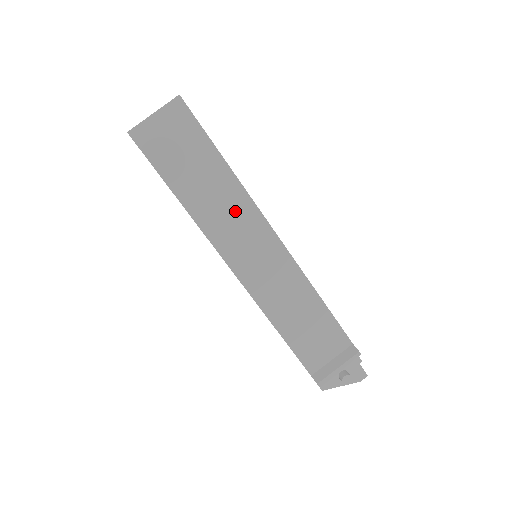
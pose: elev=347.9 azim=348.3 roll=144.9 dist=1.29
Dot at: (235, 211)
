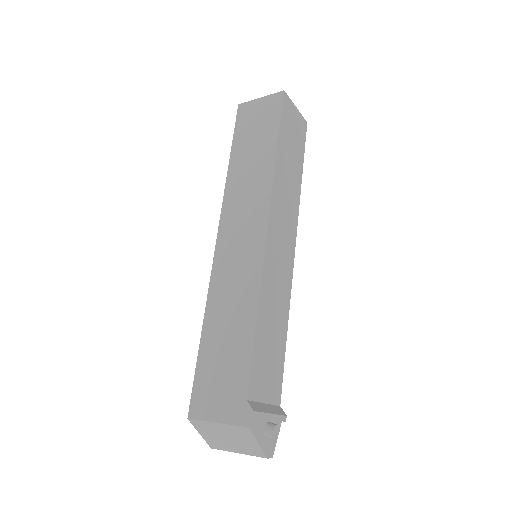
Dot at: (290, 204)
